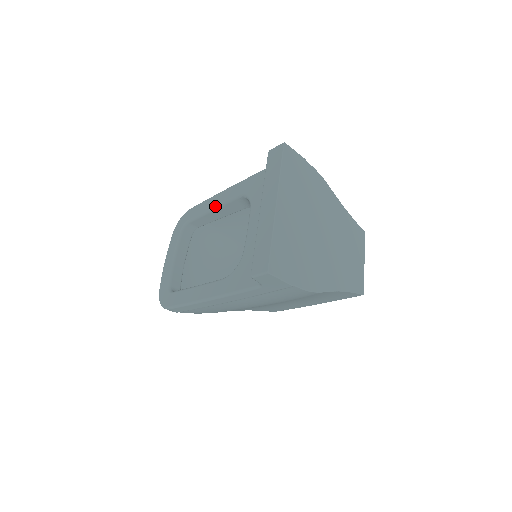
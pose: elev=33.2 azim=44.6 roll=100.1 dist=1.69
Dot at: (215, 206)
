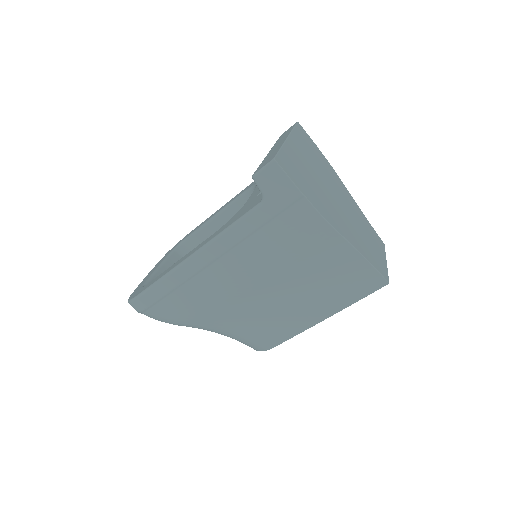
Dot at: (216, 213)
